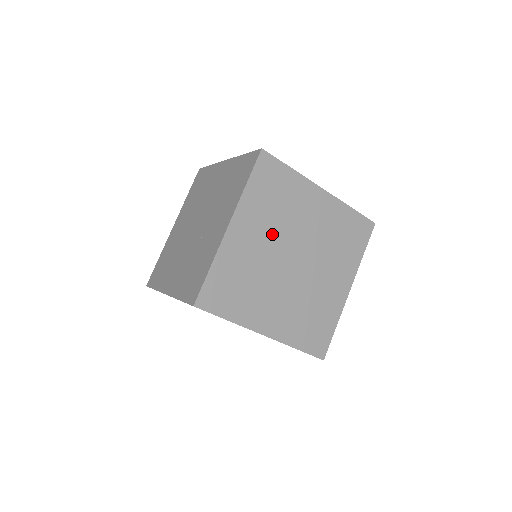
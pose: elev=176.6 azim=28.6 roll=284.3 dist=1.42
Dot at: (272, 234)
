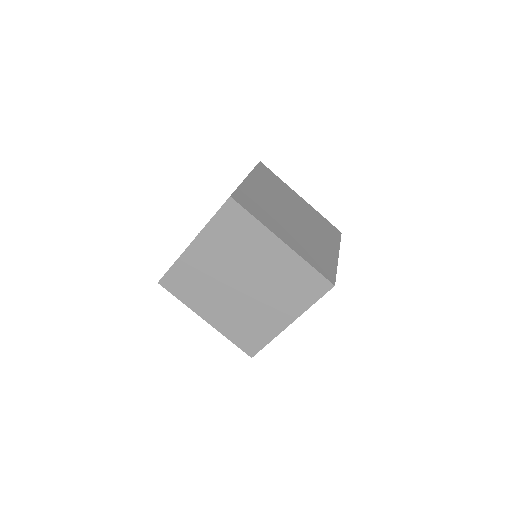
Dot at: (226, 260)
